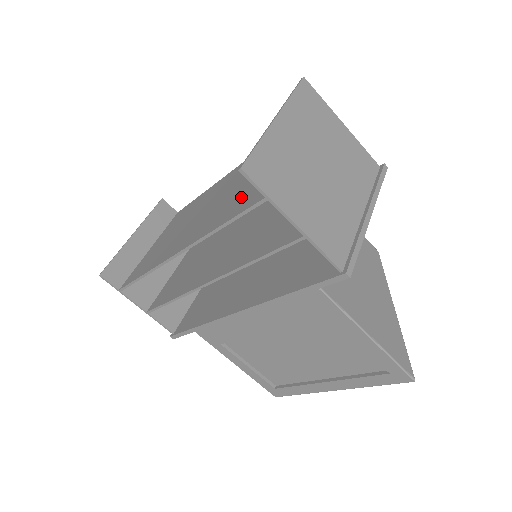
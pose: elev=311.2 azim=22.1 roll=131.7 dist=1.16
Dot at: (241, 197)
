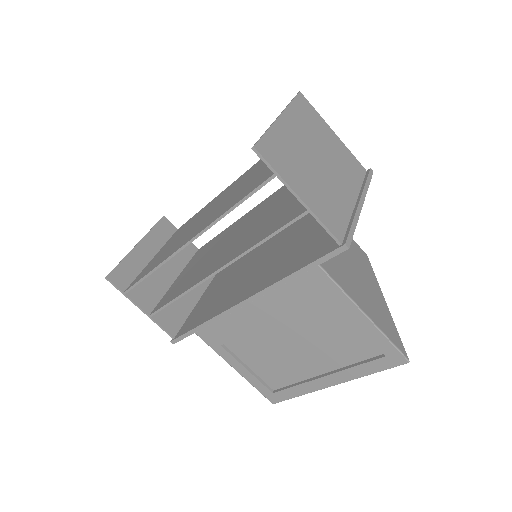
Dot at: (248, 186)
